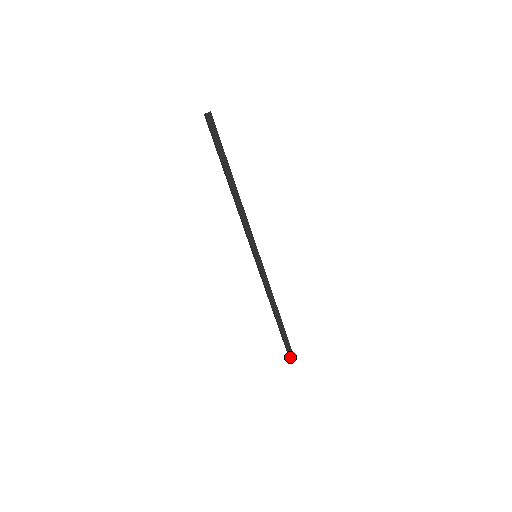
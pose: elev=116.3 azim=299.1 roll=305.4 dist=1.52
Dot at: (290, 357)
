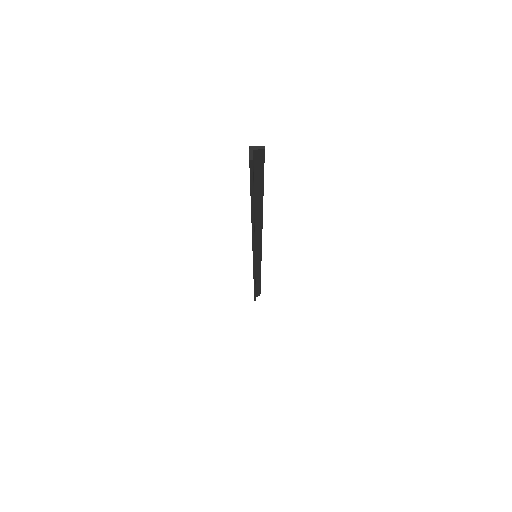
Dot at: (255, 299)
